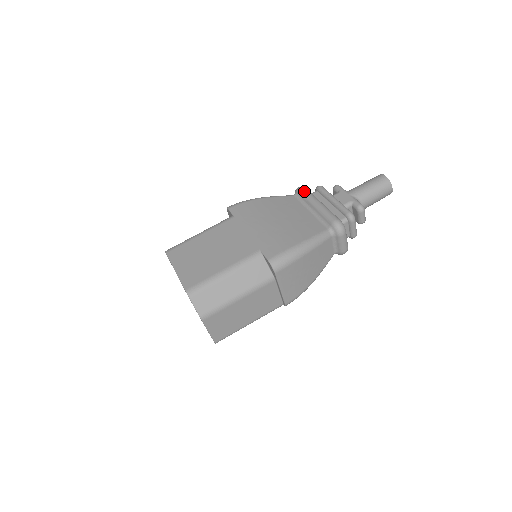
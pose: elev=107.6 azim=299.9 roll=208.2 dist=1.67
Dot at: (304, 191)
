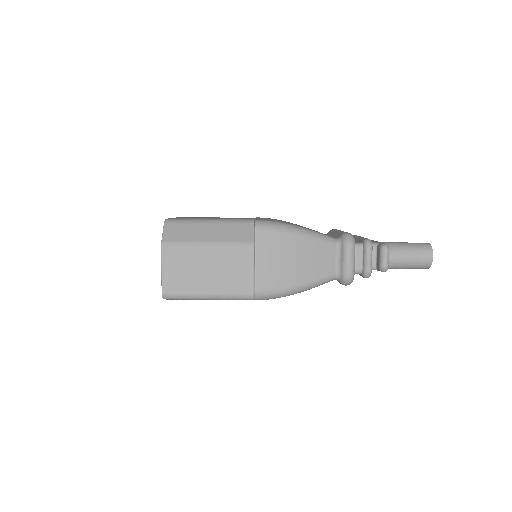
Dot at: (335, 229)
